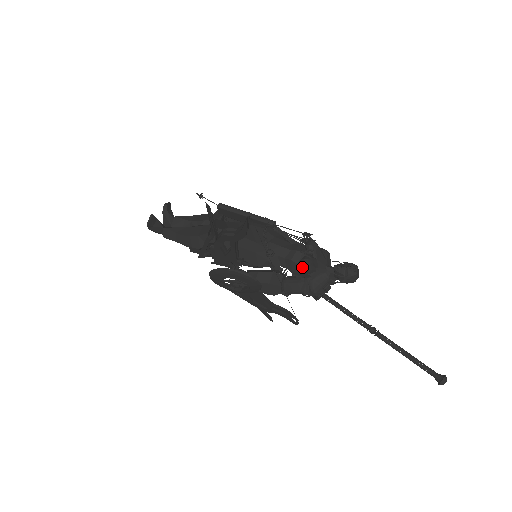
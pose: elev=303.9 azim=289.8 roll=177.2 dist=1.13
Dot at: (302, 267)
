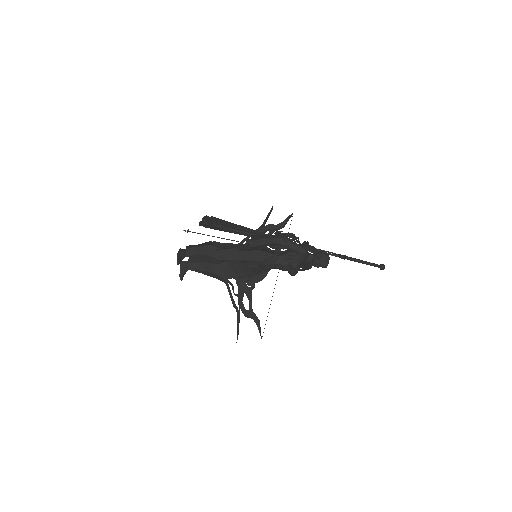
Dot at: (291, 274)
